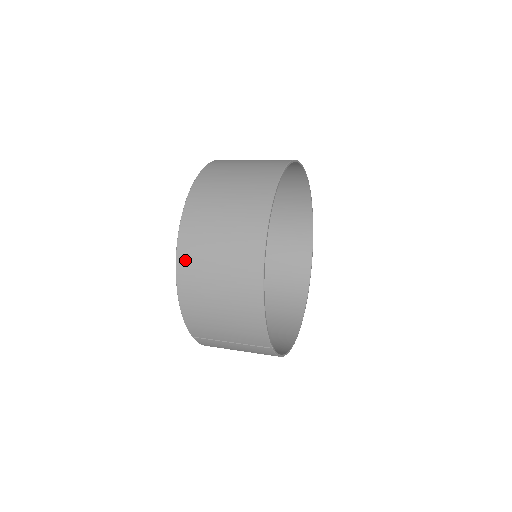
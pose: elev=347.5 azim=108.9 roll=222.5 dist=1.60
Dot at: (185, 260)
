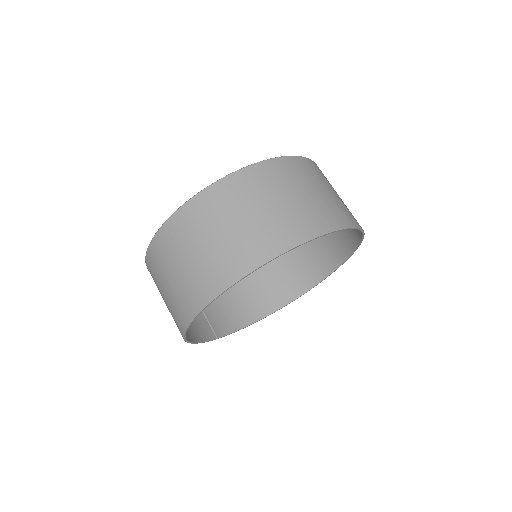
Dot at: (150, 272)
